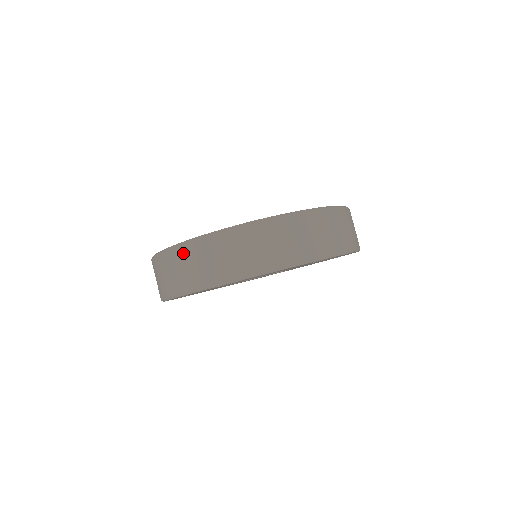
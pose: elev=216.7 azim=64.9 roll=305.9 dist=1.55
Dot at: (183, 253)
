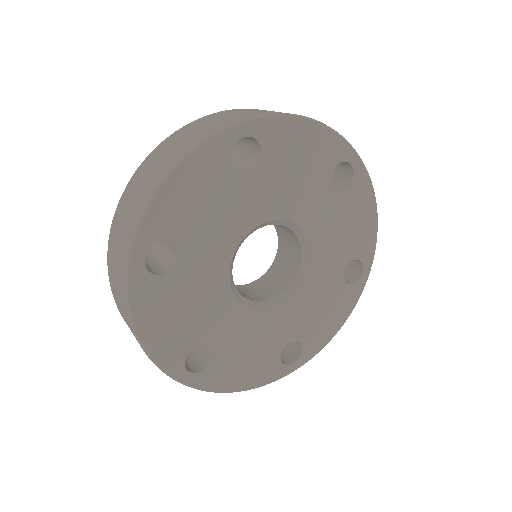
Dot at: (111, 277)
